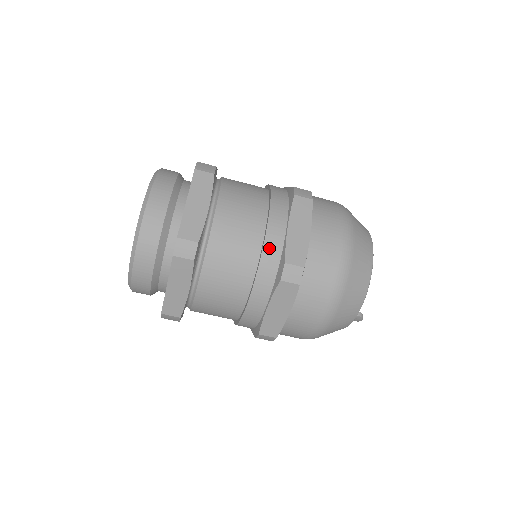
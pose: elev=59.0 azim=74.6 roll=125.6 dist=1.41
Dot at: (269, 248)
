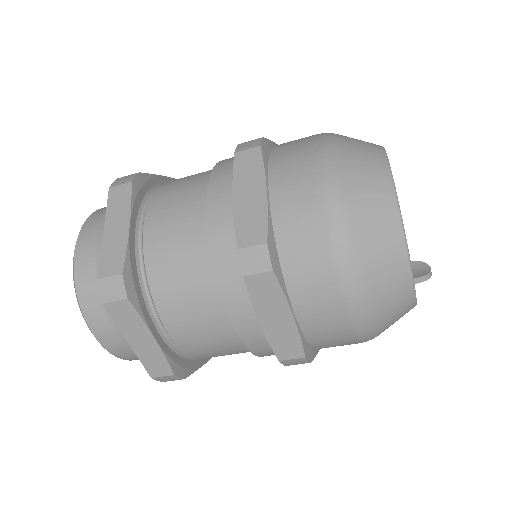
Dot at: (252, 344)
